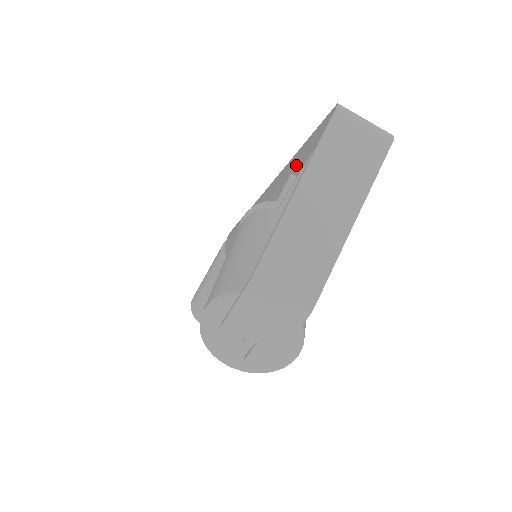
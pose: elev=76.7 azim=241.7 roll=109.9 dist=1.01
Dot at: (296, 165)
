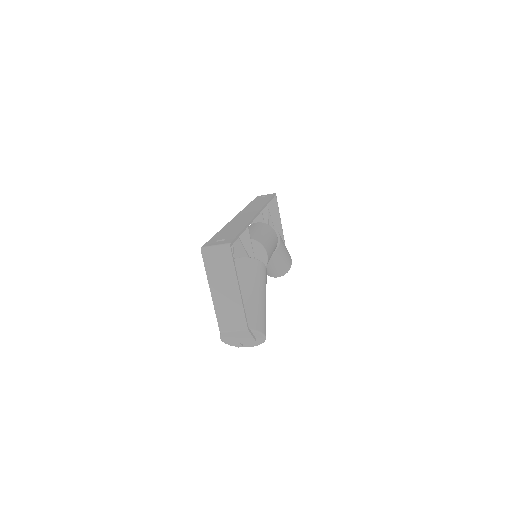
Dot at: occluded
